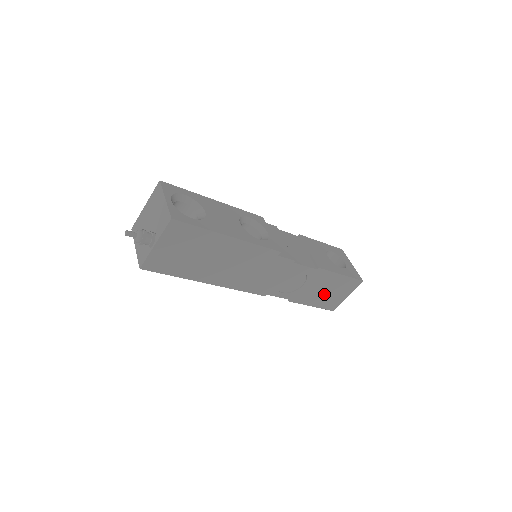
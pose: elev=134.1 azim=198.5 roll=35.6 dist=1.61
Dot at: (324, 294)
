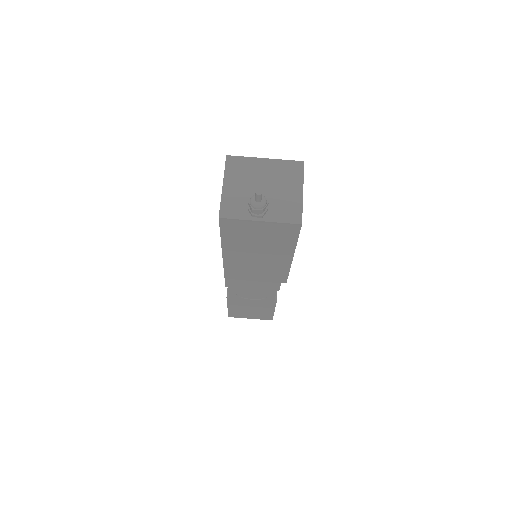
Dot at: (246, 309)
